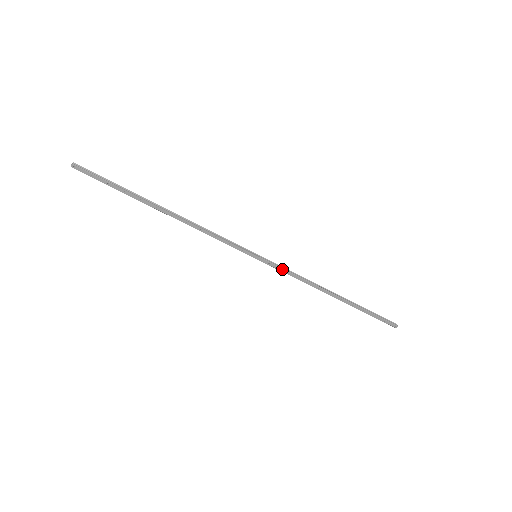
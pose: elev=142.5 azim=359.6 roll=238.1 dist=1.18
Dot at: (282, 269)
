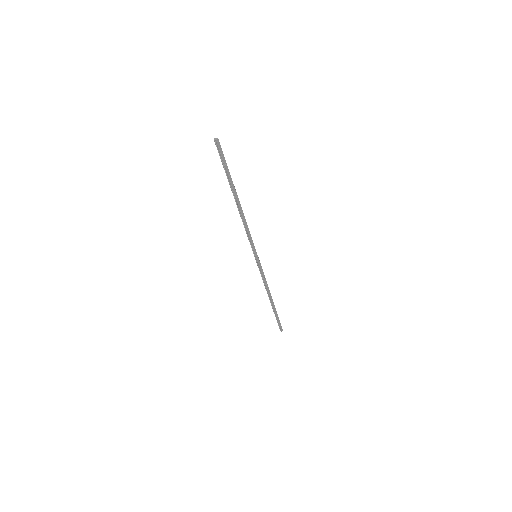
Dot at: (262, 270)
